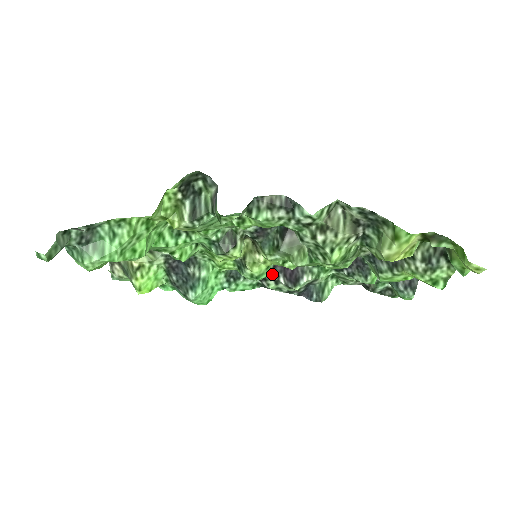
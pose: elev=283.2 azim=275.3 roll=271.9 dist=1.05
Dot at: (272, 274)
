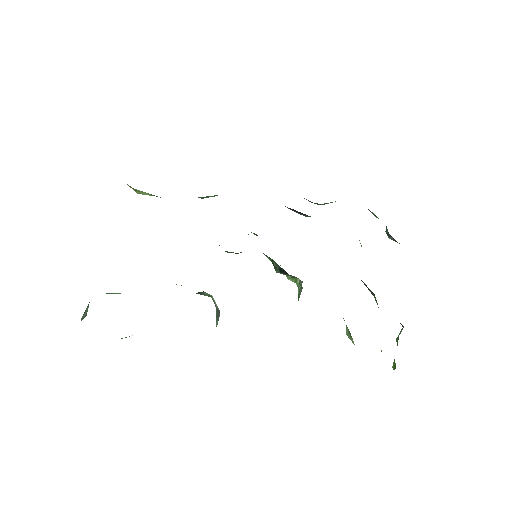
Dot at: occluded
